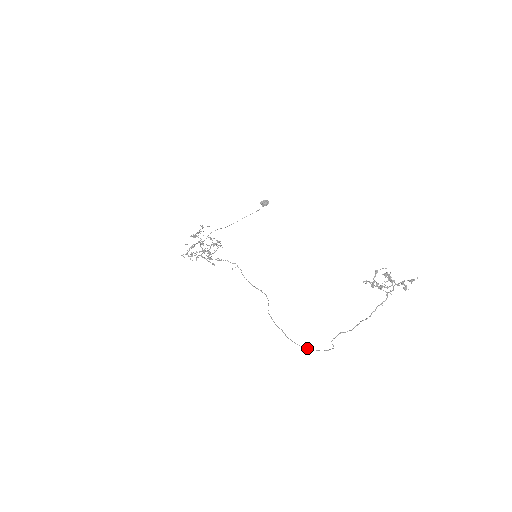
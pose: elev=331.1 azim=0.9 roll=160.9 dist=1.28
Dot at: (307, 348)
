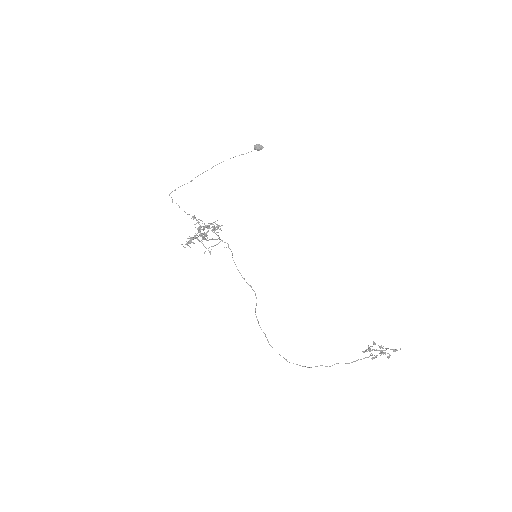
Dot at: (285, 359)
